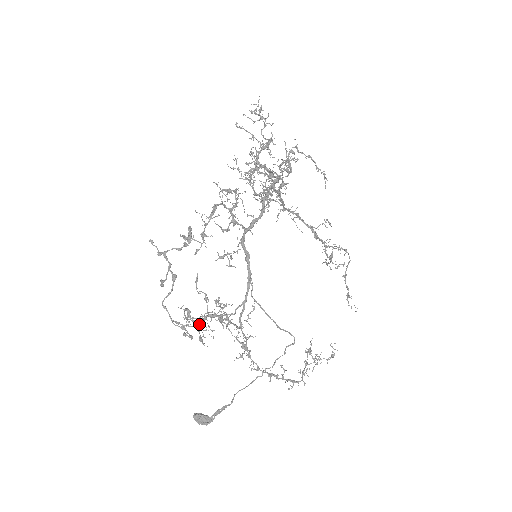
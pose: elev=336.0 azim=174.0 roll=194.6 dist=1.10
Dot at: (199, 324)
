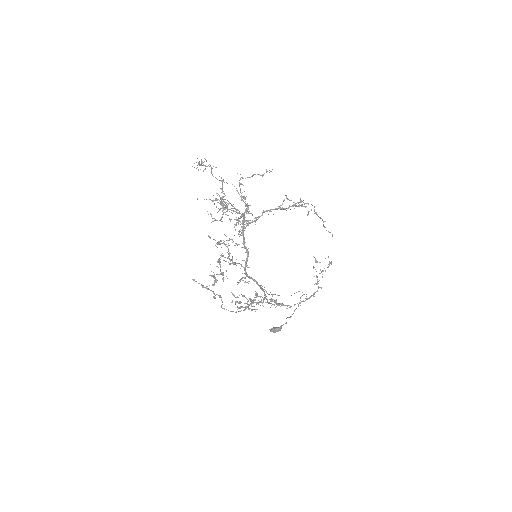
Dot at: occluded
